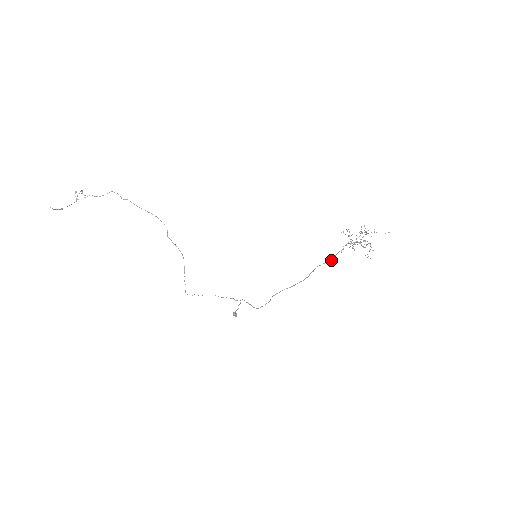
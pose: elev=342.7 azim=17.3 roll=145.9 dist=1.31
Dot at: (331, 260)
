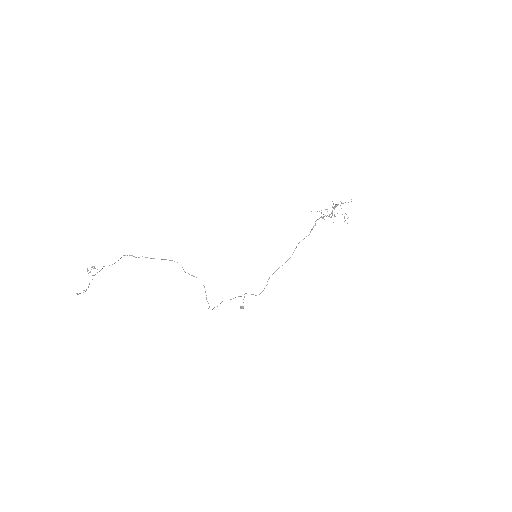
Dot at: occluded
